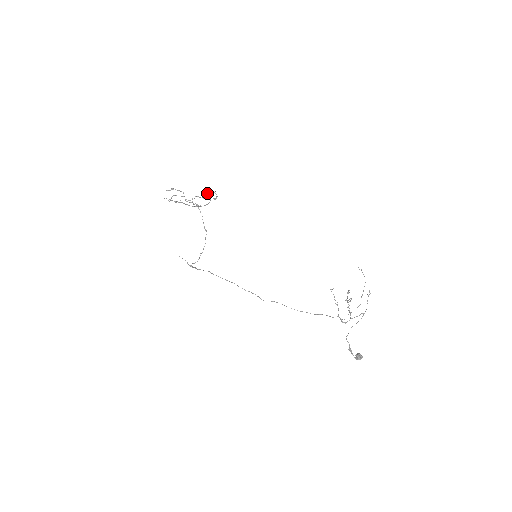
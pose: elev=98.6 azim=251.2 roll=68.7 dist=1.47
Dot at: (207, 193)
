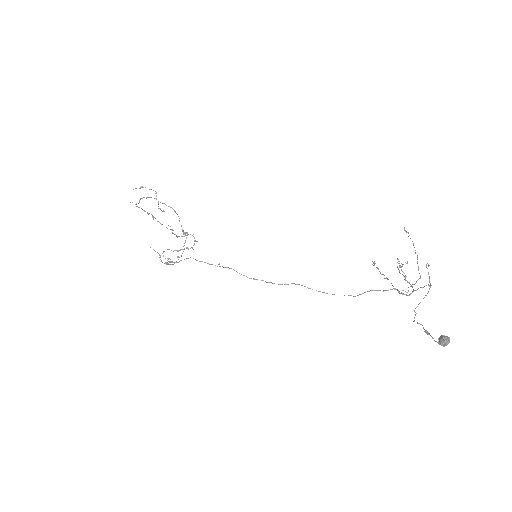
Dot at: occluded
